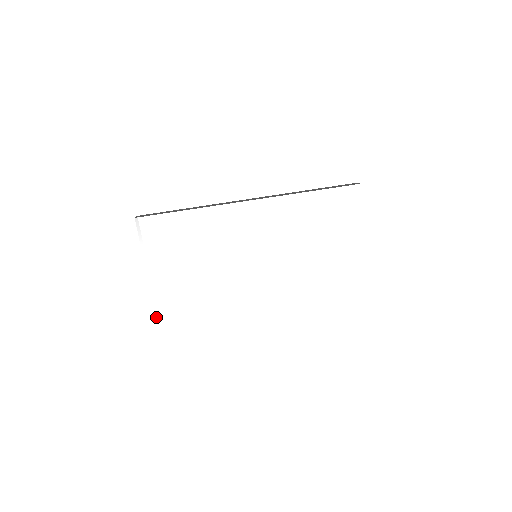
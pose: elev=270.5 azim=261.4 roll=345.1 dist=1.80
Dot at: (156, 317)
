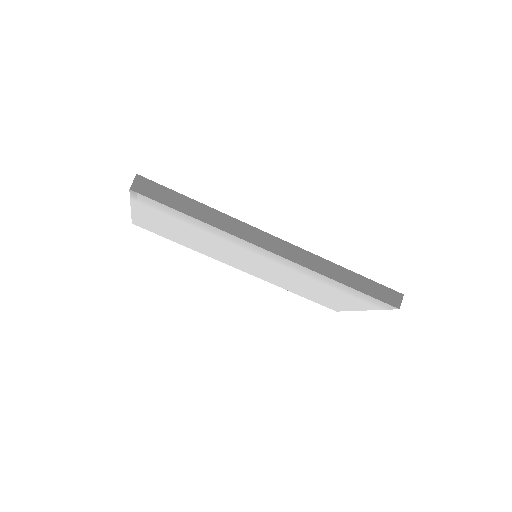
Dot at: (132, 221)
